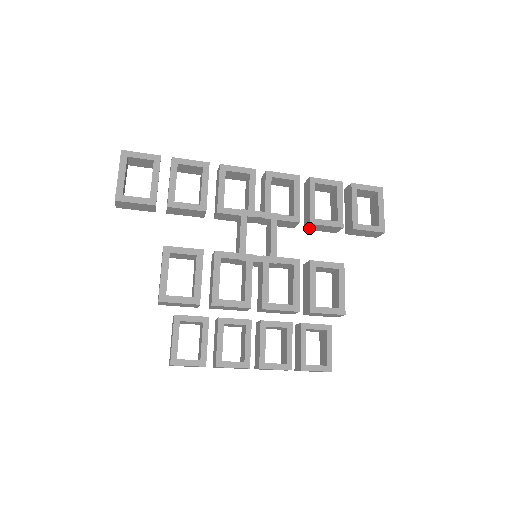
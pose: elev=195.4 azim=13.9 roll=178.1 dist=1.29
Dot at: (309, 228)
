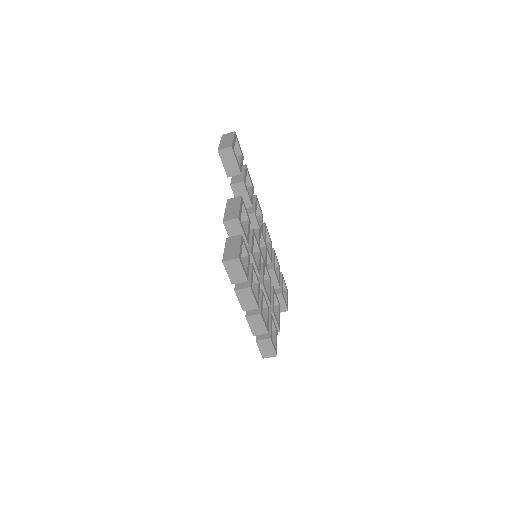
Dot at: occluded
